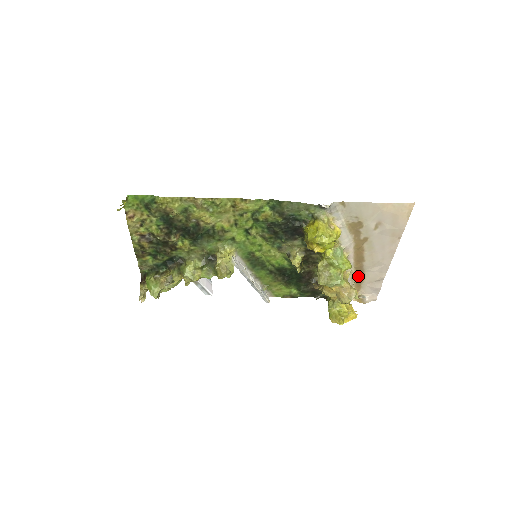
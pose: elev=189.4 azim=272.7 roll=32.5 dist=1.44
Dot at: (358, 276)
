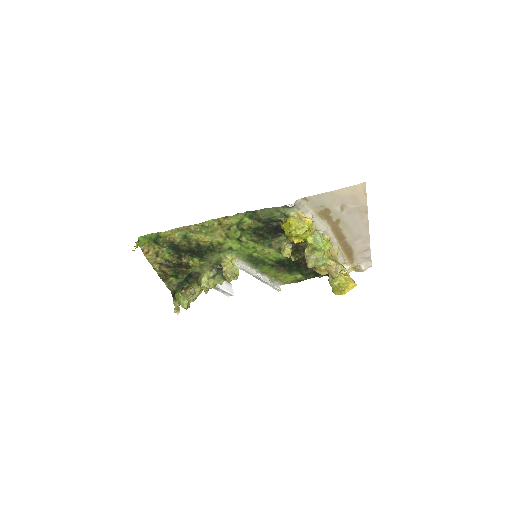
Dot at: (347, 251)
